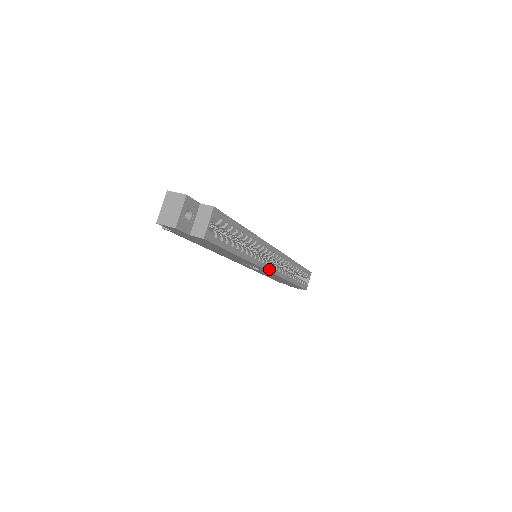
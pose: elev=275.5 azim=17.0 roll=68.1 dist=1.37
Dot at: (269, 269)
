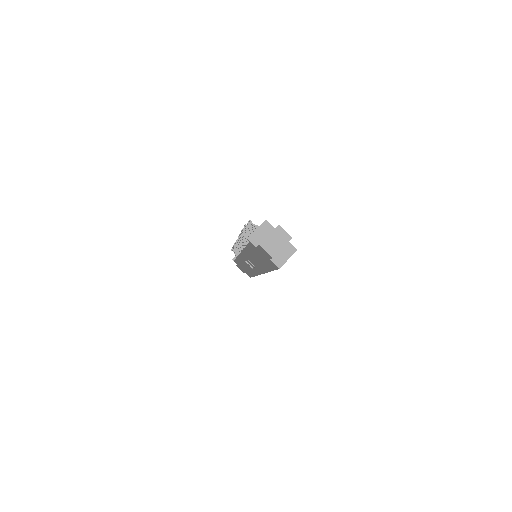
Dot at: occluded
